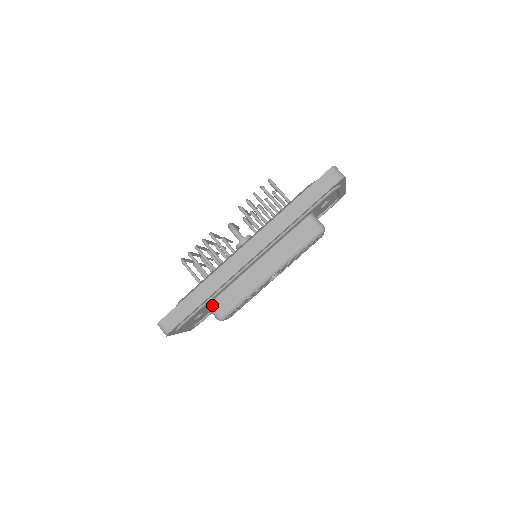
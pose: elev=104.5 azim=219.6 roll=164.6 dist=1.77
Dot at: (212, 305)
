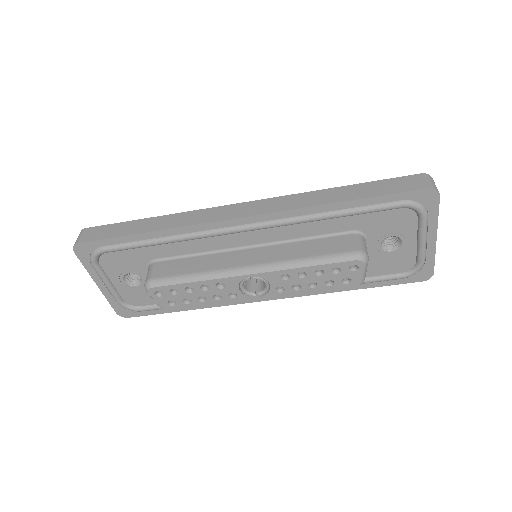
Dot at: (155, 264)
